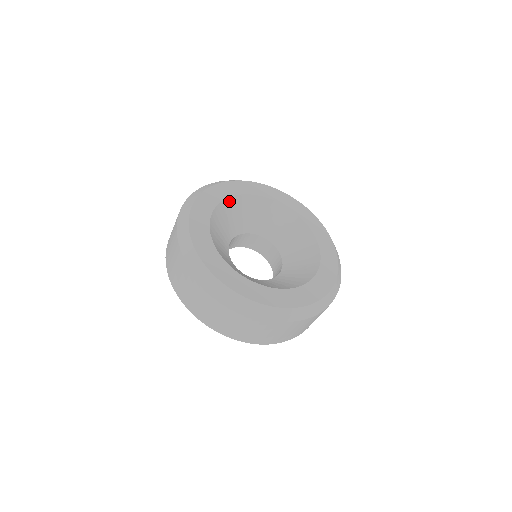
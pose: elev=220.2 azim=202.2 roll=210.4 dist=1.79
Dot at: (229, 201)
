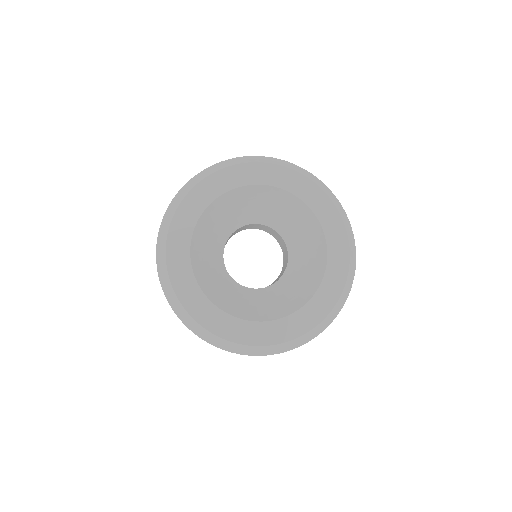
Dot at: (221, 199)
